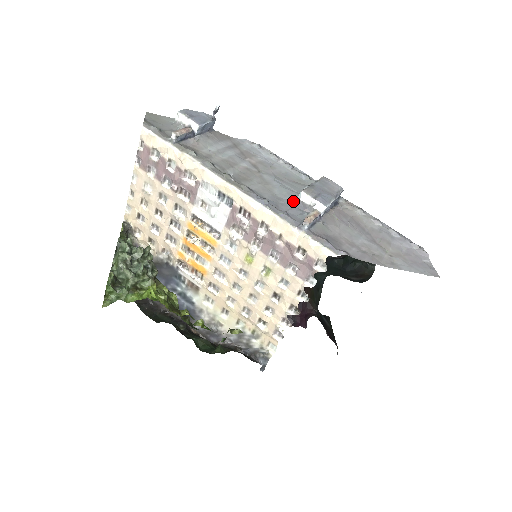
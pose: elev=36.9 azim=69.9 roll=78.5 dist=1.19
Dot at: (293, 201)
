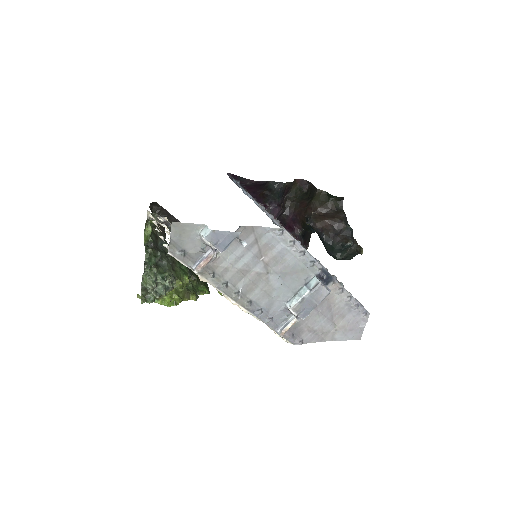
Dot at: (283, 303)
